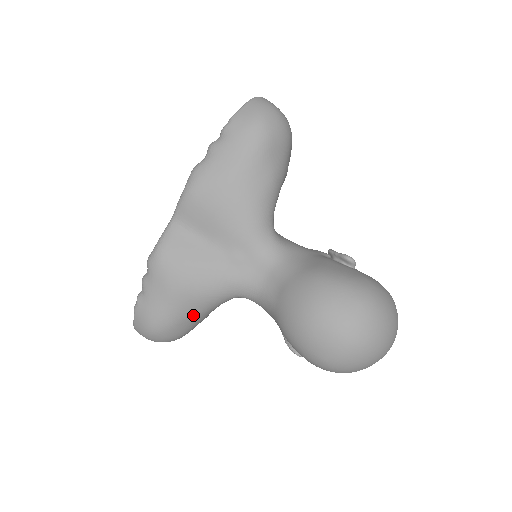
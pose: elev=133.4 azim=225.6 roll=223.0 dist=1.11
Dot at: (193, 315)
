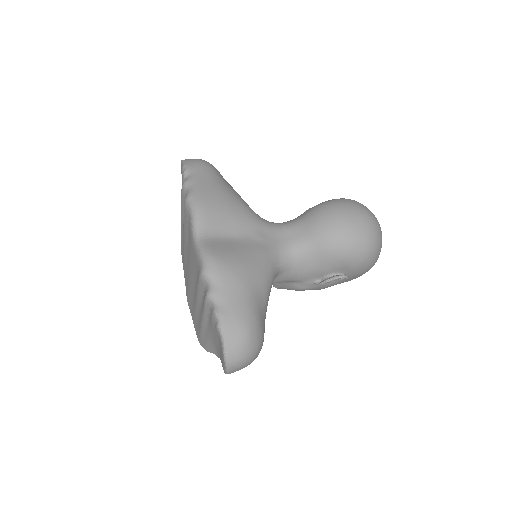
Dot at: (264, 302)
